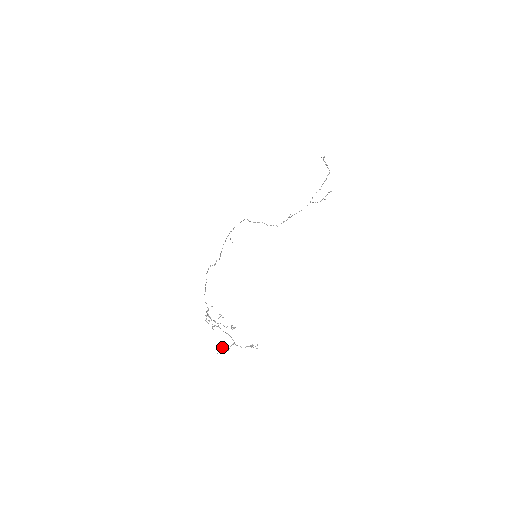
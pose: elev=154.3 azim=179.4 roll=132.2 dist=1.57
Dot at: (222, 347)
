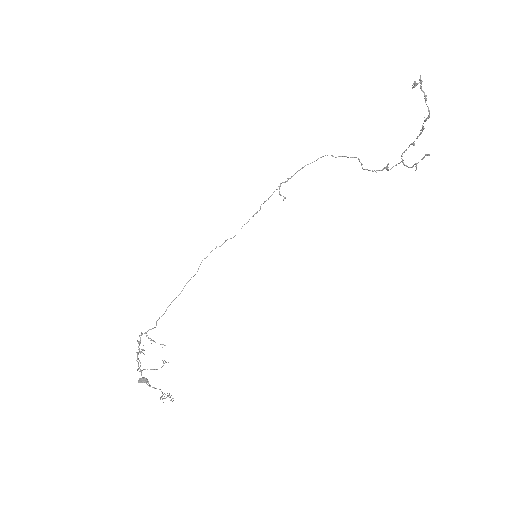
Dot at: occluded
